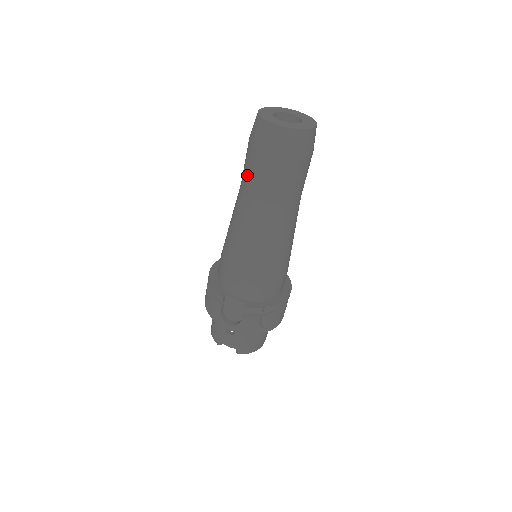
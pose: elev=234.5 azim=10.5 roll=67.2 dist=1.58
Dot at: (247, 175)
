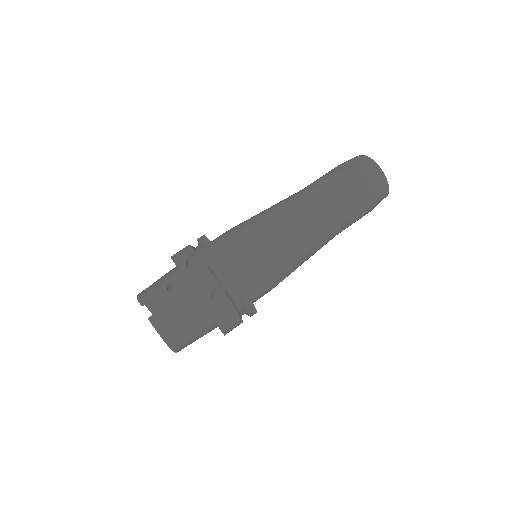
Dot at: (318, 179)
